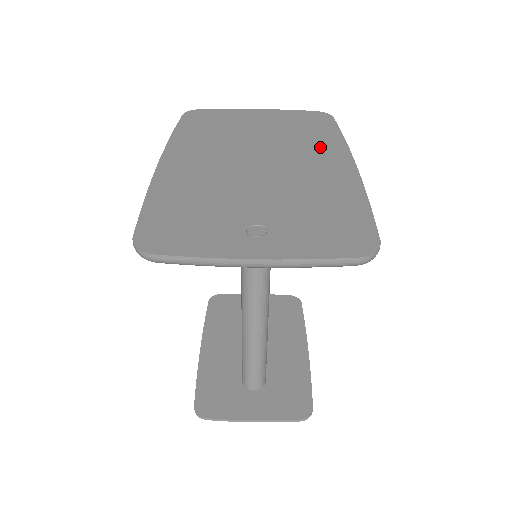
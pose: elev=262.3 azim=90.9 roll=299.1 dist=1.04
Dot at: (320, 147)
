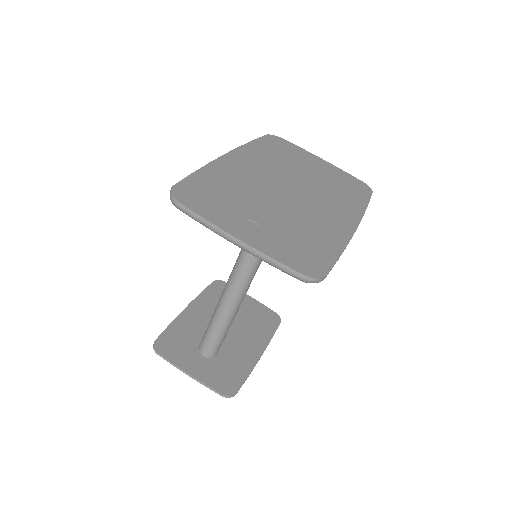
Dot at: (343, 204)
